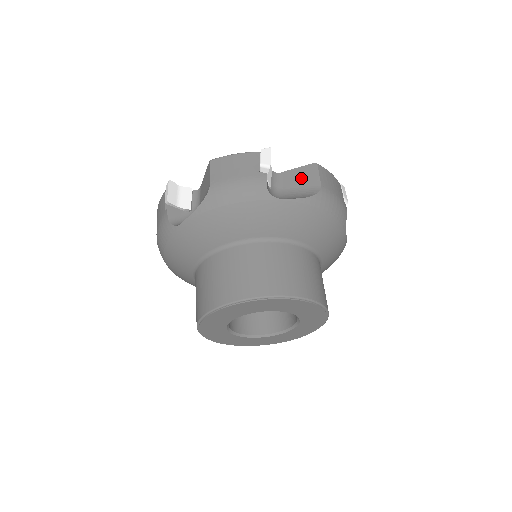
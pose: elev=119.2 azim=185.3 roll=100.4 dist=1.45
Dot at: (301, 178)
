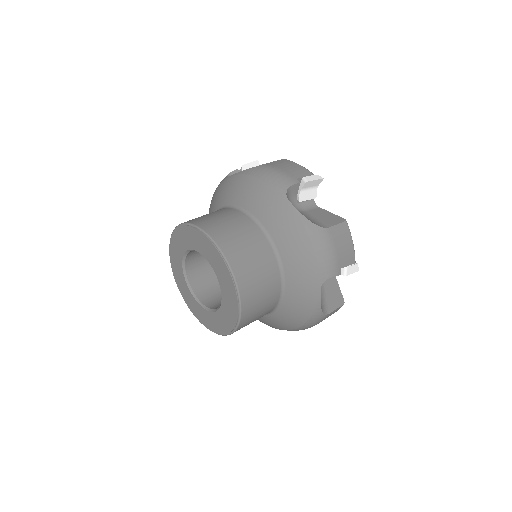
Dot at: (324, 217)
